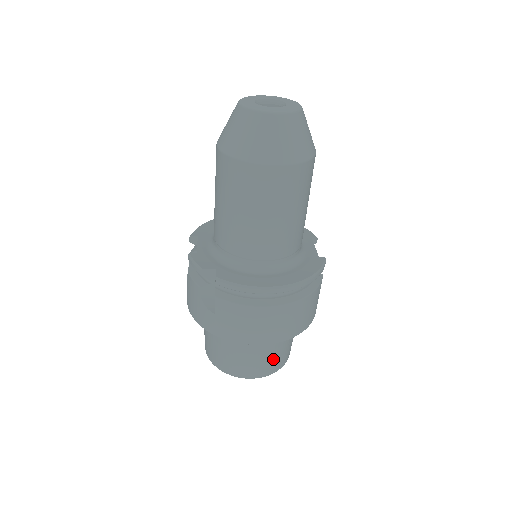
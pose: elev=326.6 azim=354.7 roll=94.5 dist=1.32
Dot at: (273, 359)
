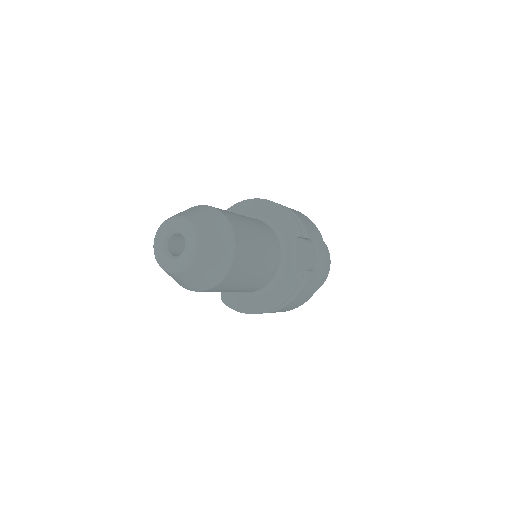
Dot at: occluded
